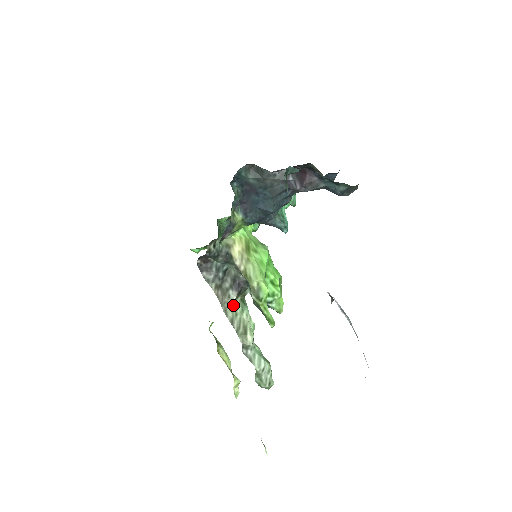
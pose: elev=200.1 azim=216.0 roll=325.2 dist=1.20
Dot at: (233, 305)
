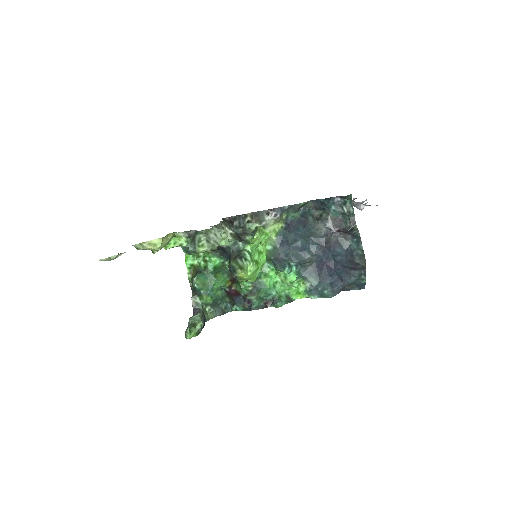
Dot at: (226, 231)
